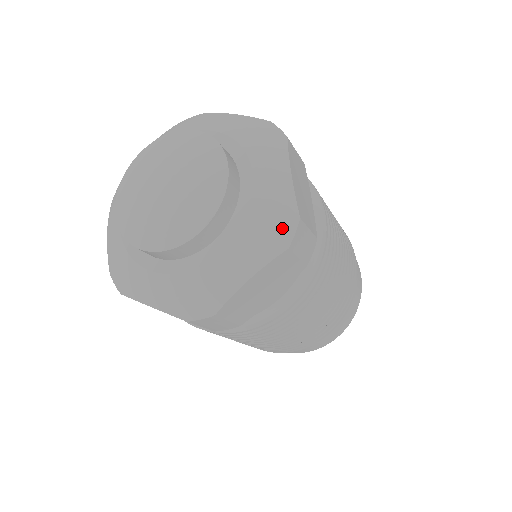
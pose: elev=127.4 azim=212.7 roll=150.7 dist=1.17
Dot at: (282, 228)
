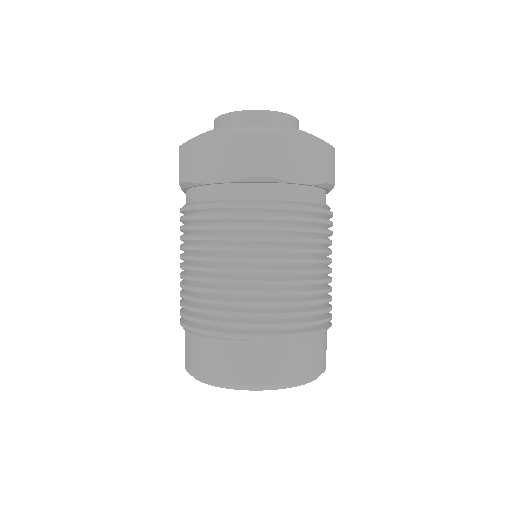
Dot at: occluded
